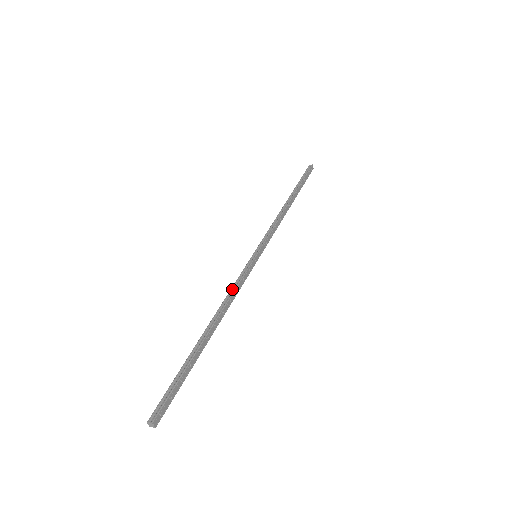
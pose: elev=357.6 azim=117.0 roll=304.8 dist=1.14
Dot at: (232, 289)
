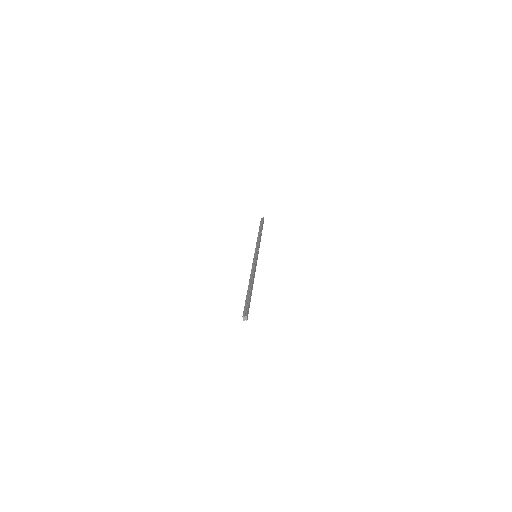
Dot at: (252, 268)
